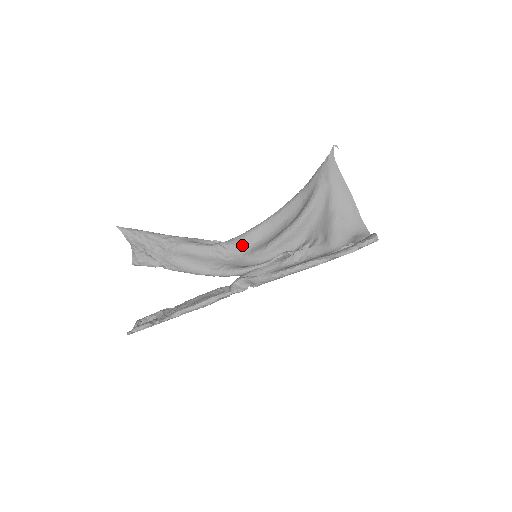
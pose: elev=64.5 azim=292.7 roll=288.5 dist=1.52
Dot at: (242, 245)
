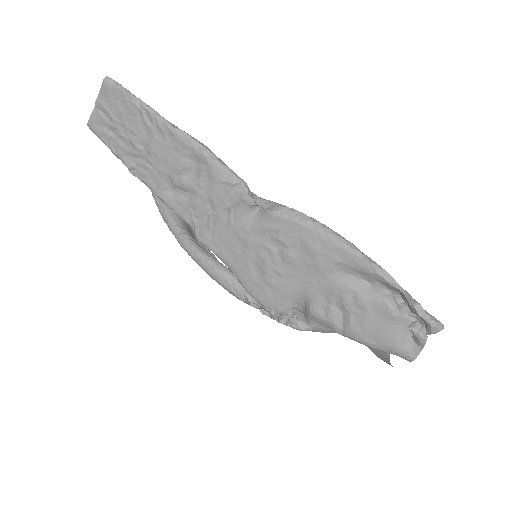
Dot at: occluded
